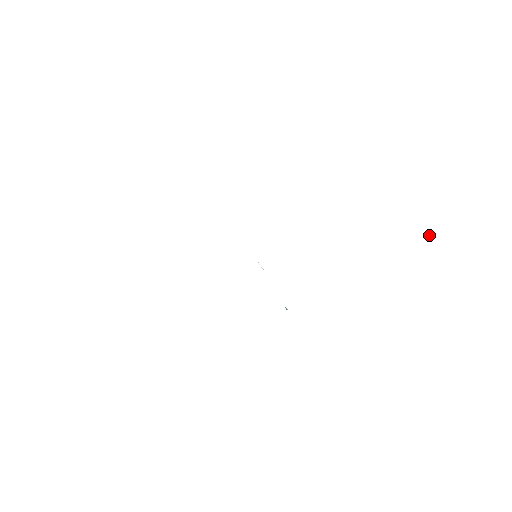
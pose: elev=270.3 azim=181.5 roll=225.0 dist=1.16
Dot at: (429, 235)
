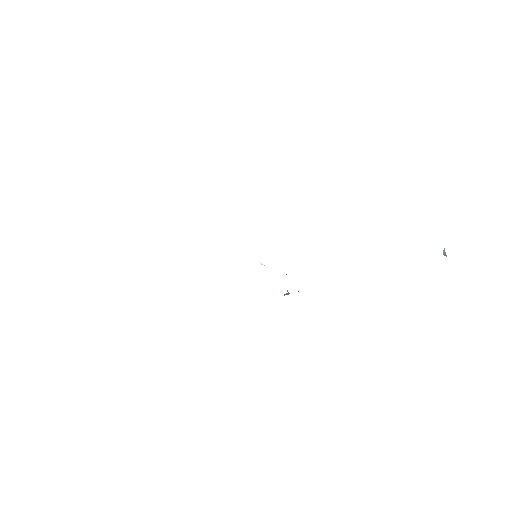
Dot at: (443, 254)
